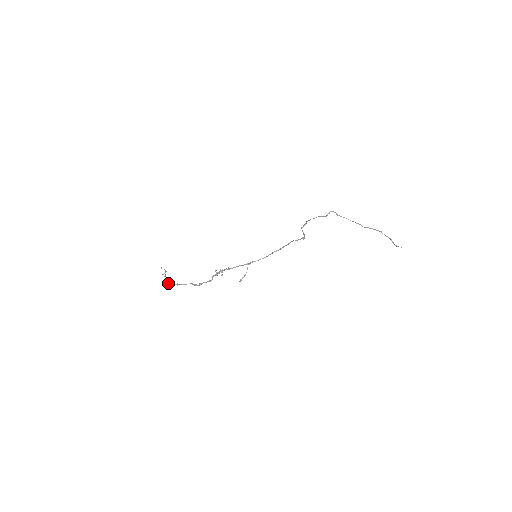
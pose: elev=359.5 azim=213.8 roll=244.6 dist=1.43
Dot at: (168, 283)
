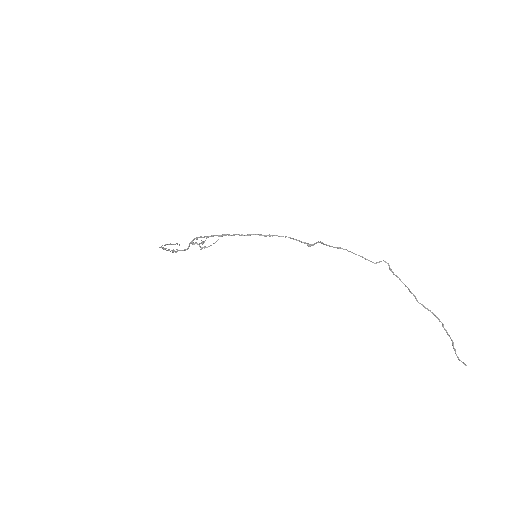
Dot at: occluded
